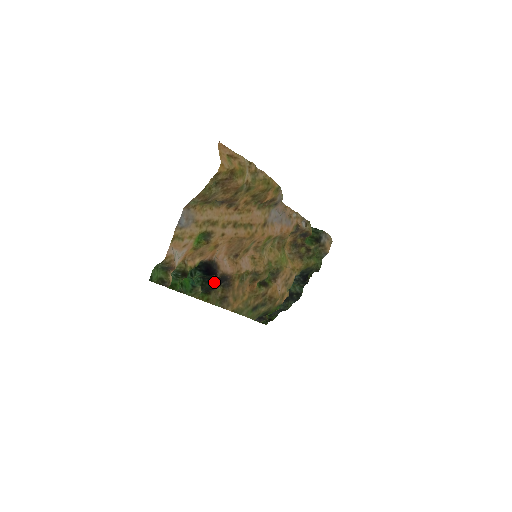
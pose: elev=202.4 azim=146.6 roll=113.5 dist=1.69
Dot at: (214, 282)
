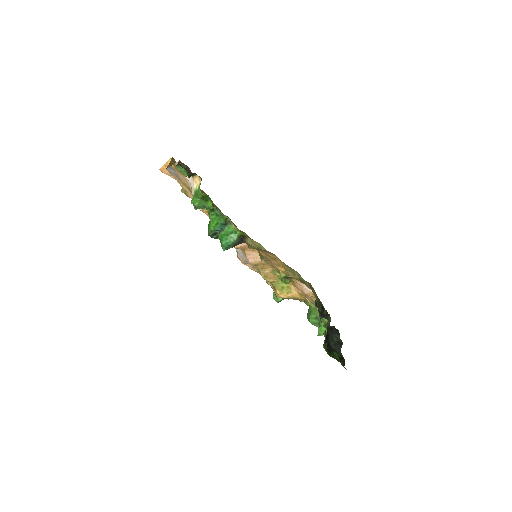
Dot at: occluded
